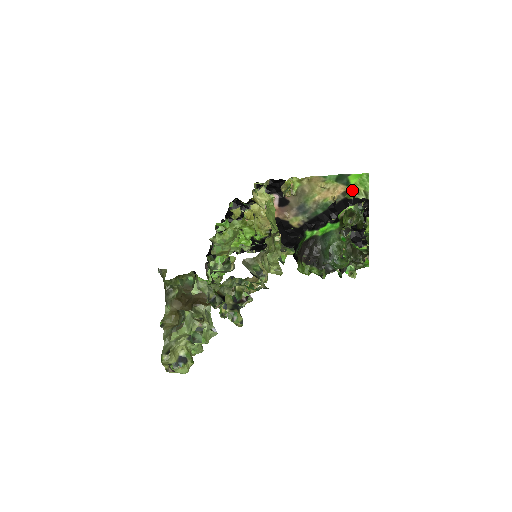
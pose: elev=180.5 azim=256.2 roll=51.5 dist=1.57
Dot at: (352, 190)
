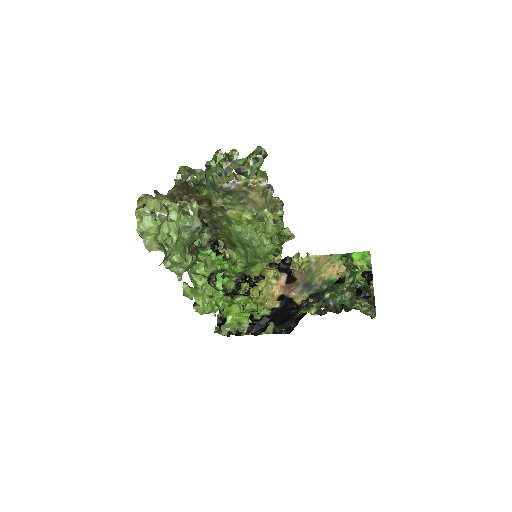
Dot at: occluded
